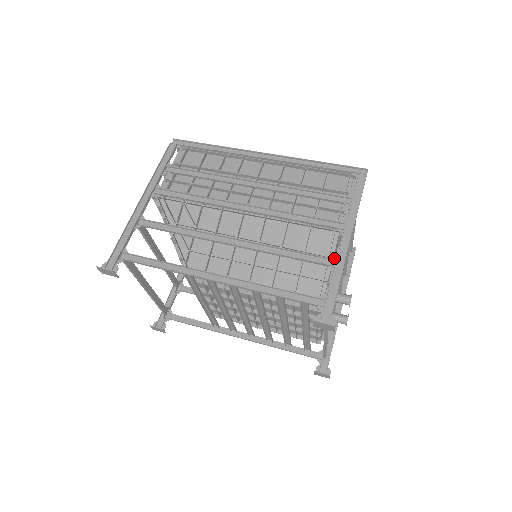
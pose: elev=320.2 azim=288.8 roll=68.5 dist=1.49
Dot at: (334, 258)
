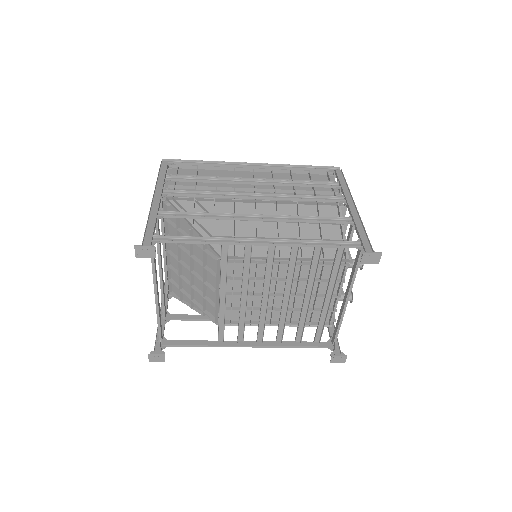
Dot at: (350, 218)
